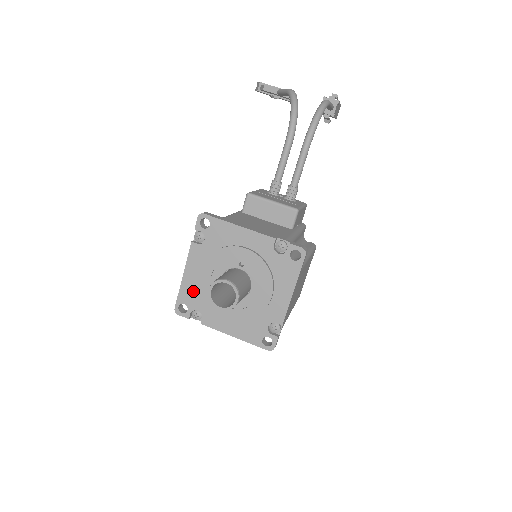
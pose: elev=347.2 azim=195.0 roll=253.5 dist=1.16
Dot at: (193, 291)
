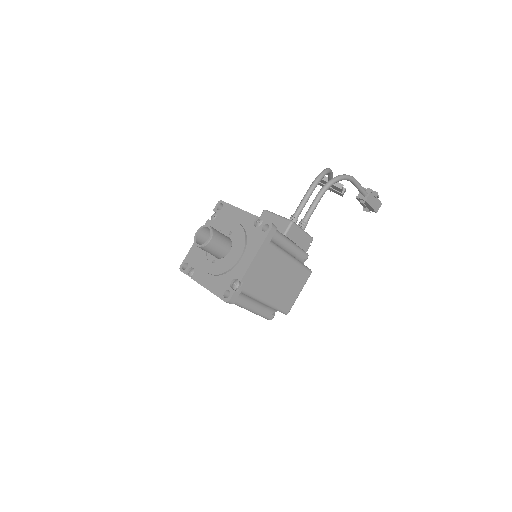
Dot at: (196, 253)
